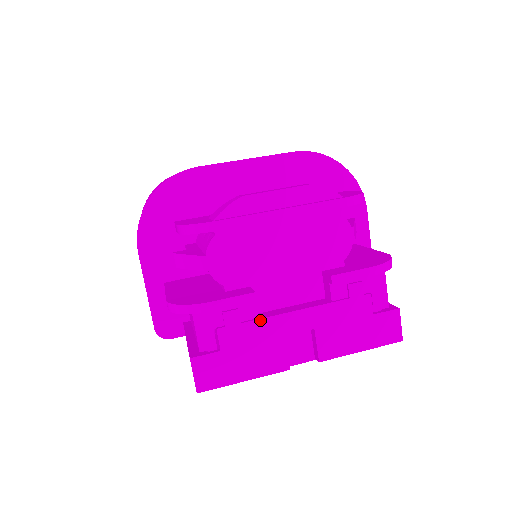
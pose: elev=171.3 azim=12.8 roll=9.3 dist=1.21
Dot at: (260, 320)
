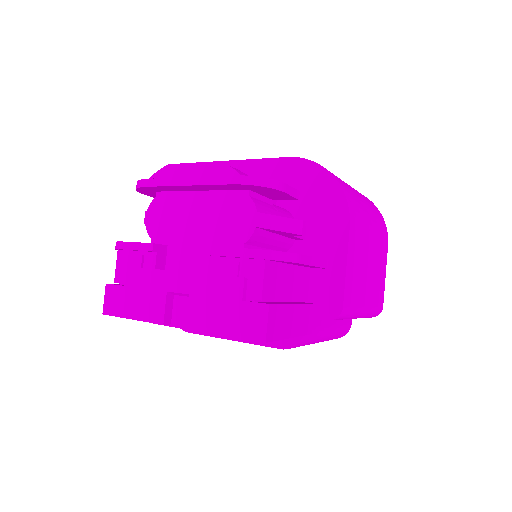
Dot at: (154, 270)
